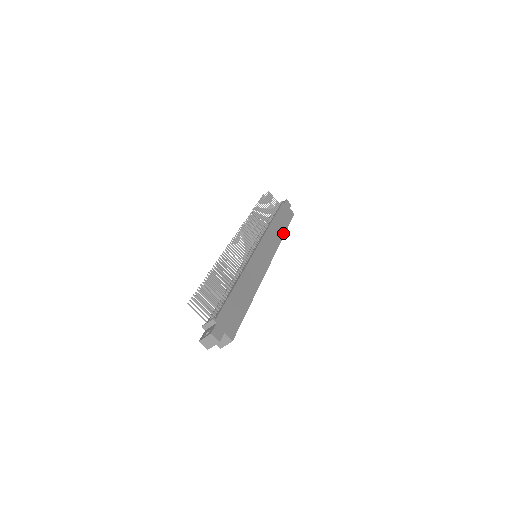
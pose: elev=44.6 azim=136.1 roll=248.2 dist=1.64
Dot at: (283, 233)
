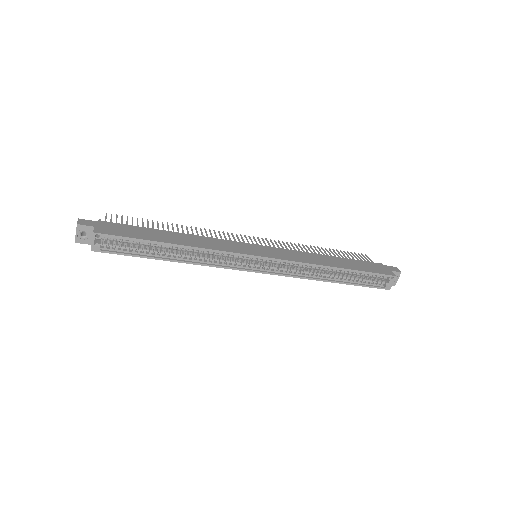
Dot at: (336, 266)
